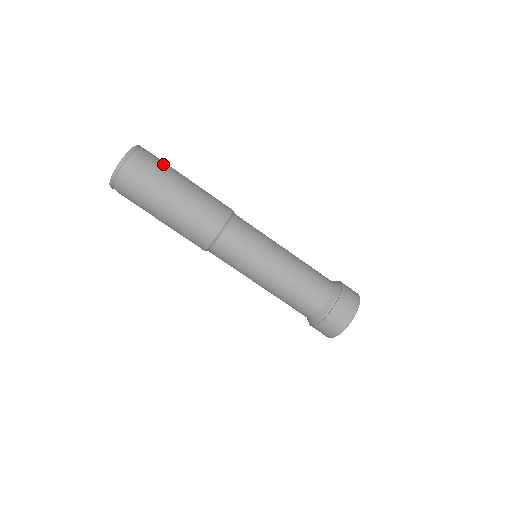
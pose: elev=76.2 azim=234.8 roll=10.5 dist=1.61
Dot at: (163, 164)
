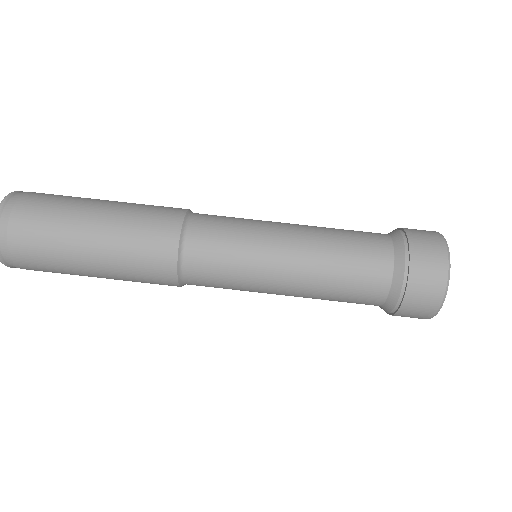
Dot at: occluded
